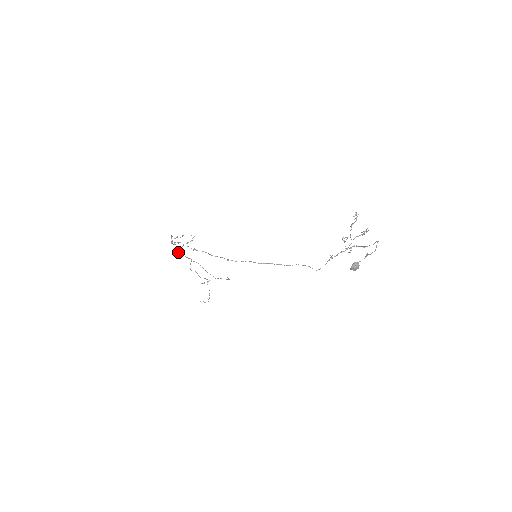
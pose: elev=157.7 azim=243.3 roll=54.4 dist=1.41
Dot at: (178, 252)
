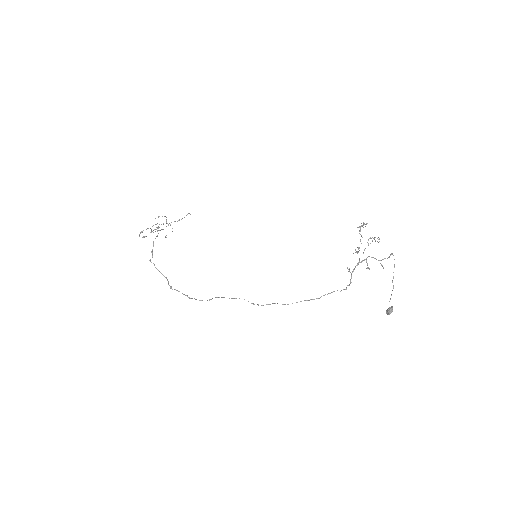
Dot at: (139, 236)
